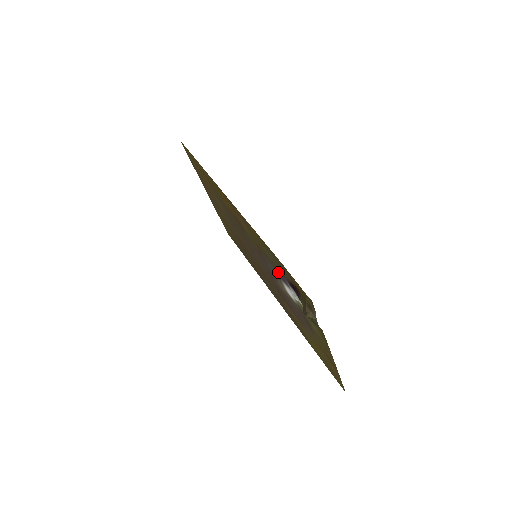
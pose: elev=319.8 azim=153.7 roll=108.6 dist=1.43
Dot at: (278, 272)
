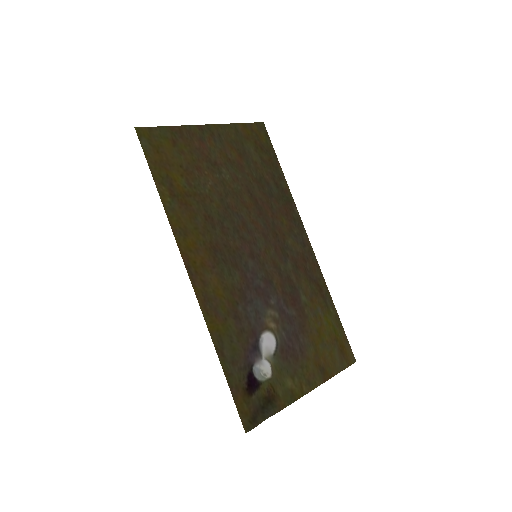
Dot at: (249, 340)
